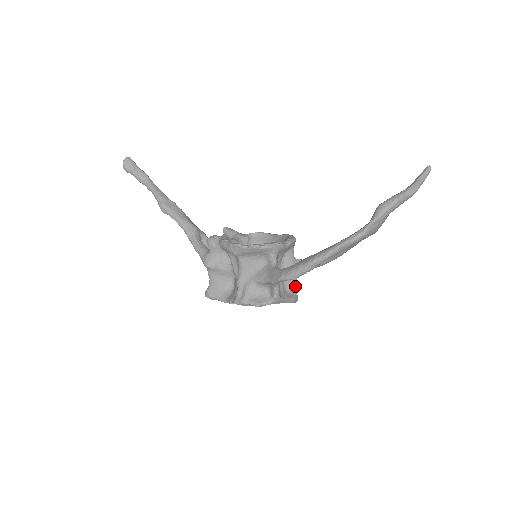
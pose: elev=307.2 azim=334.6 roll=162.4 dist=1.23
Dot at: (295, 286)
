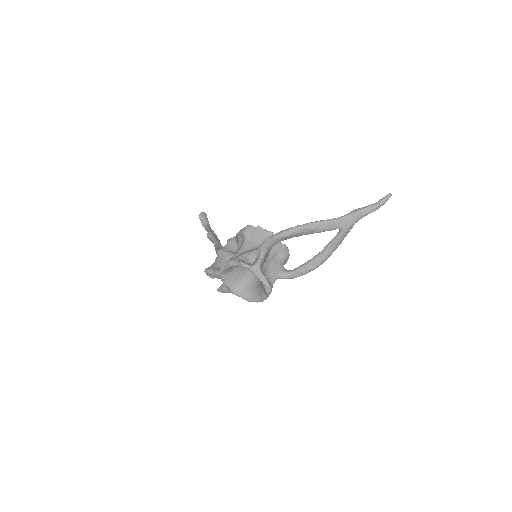
Dot at: (274, 282)
